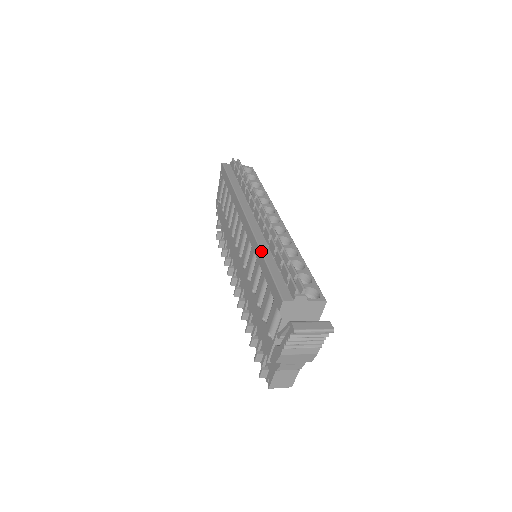
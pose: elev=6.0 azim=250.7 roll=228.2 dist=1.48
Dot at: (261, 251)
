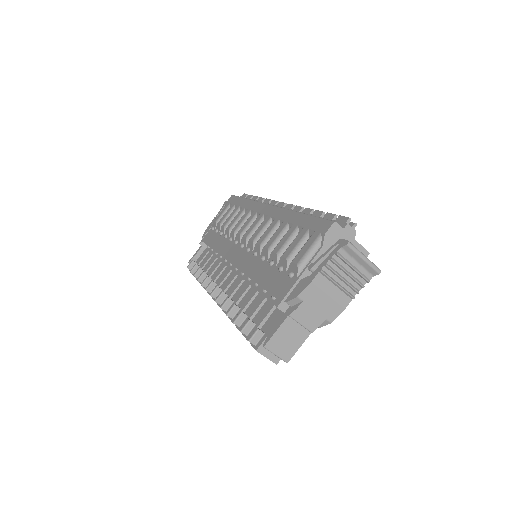
Dot at: occluded
